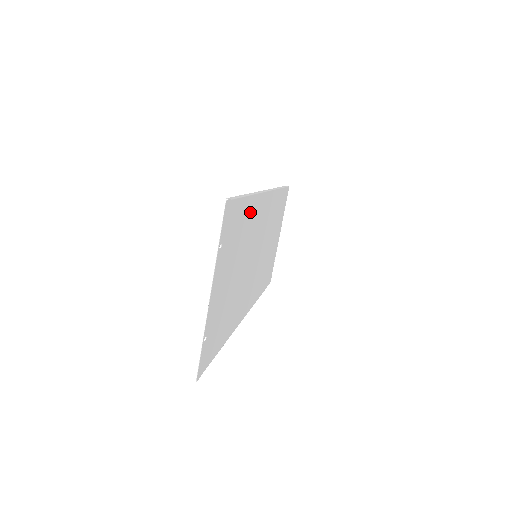
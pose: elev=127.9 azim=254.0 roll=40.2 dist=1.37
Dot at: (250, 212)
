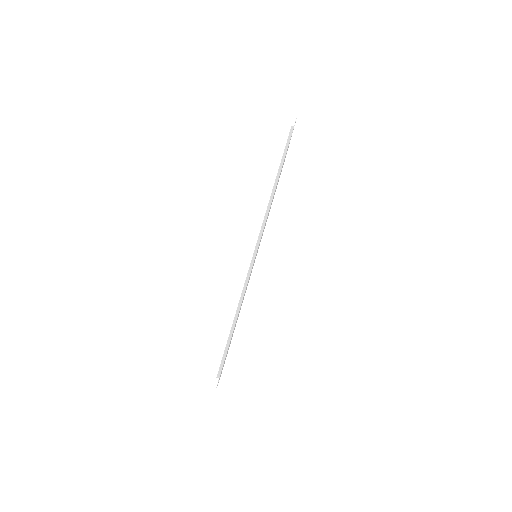
Dot at: occluded
